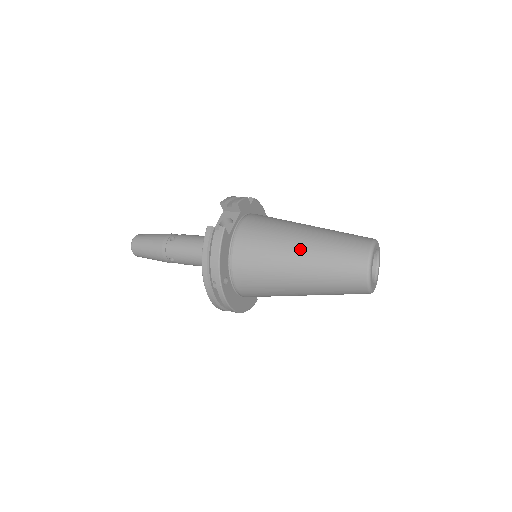
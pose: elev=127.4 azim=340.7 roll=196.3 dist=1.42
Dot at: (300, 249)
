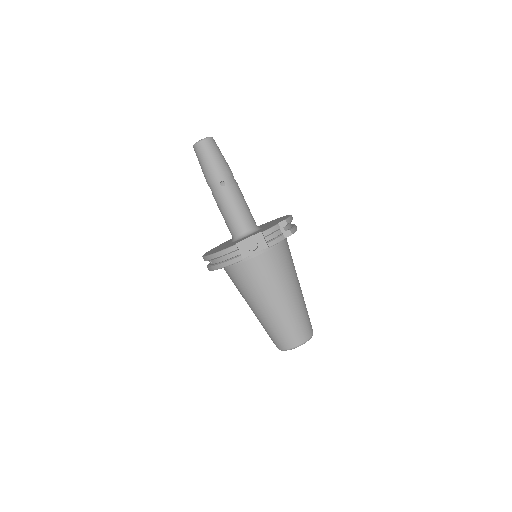
Dot at: (269, 307)
